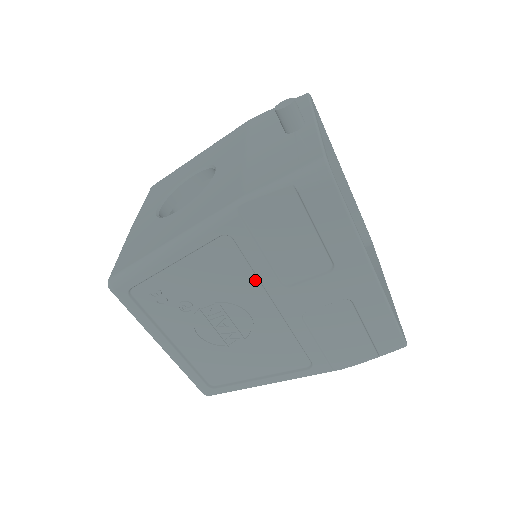
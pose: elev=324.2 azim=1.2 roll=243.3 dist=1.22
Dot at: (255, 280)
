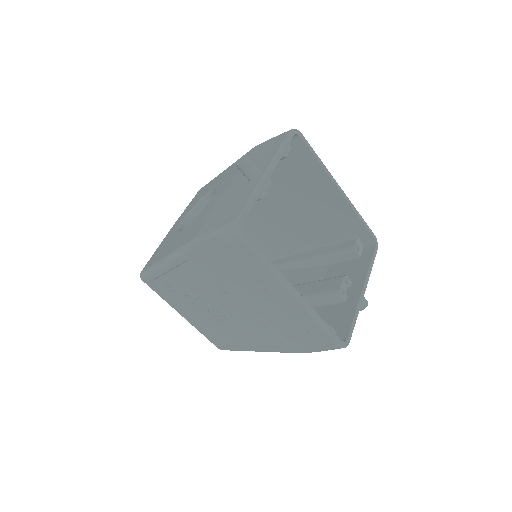
Dot at: (220, 288)
